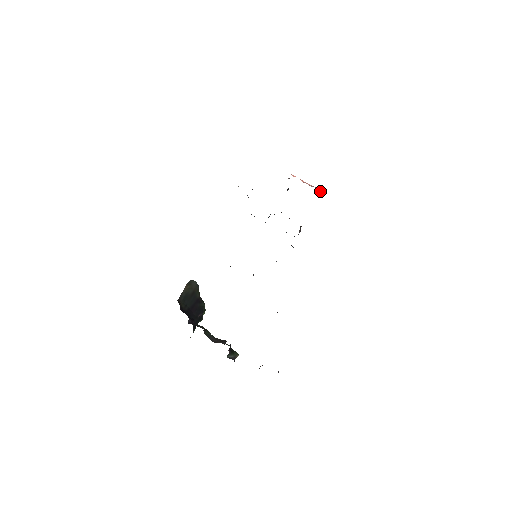
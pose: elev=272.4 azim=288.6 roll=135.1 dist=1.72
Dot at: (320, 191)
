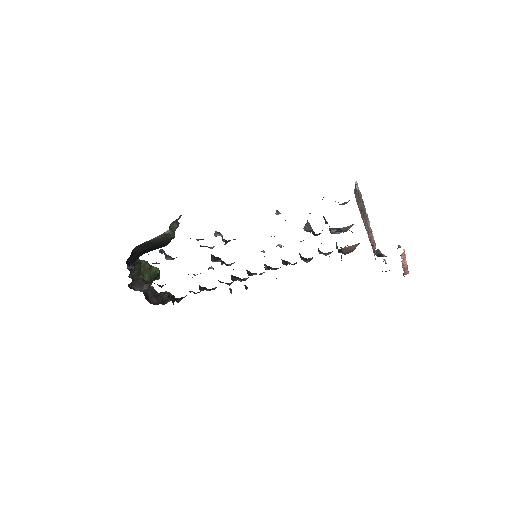
Dot at: (405, 272)
